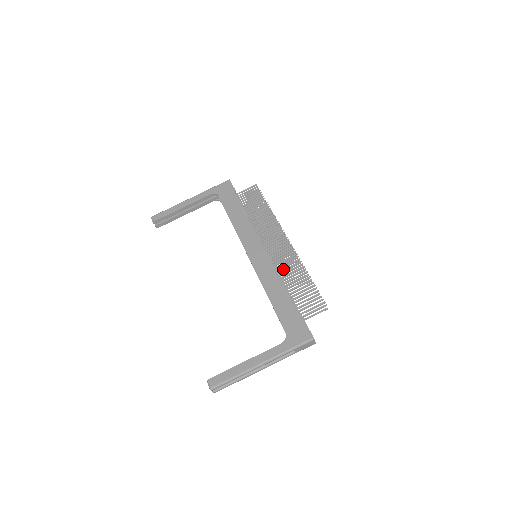
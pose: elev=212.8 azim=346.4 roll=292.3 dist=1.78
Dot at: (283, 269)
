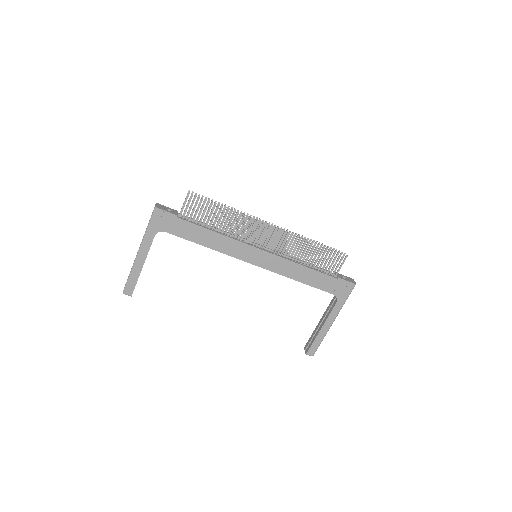
Dot at: (291, 254)
